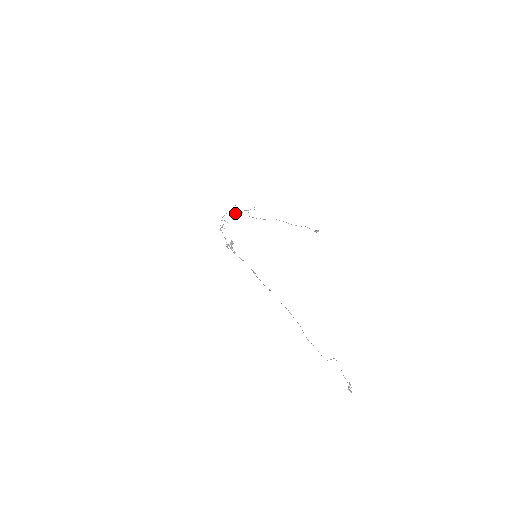
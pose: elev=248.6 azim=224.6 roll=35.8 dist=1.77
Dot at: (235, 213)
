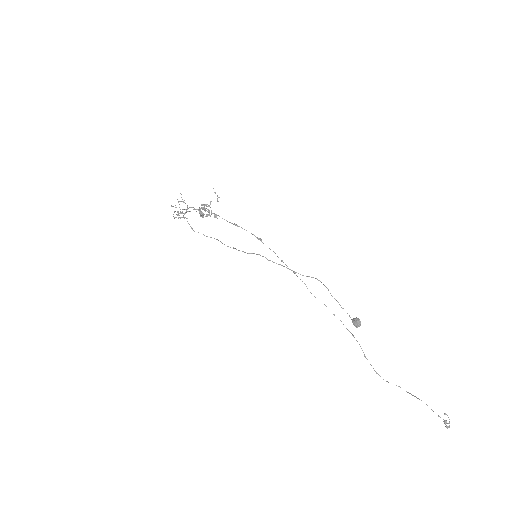
Dot at: occluded
